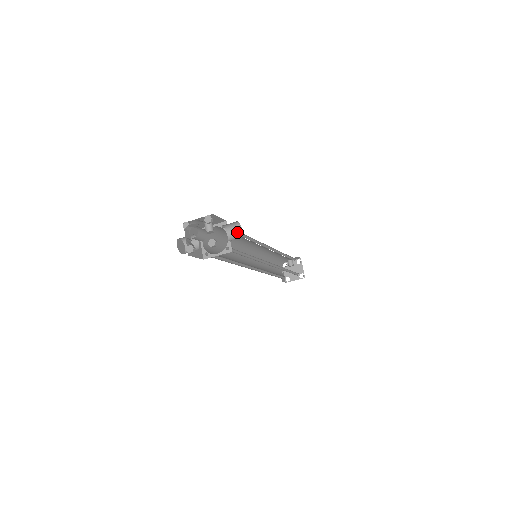
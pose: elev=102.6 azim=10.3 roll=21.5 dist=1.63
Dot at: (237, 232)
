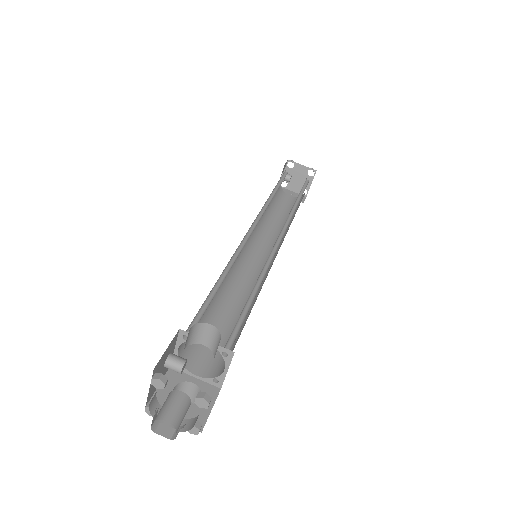
Dot at: (207, 332)
